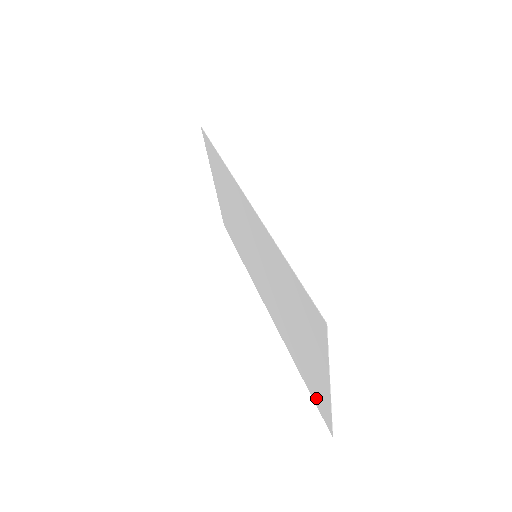
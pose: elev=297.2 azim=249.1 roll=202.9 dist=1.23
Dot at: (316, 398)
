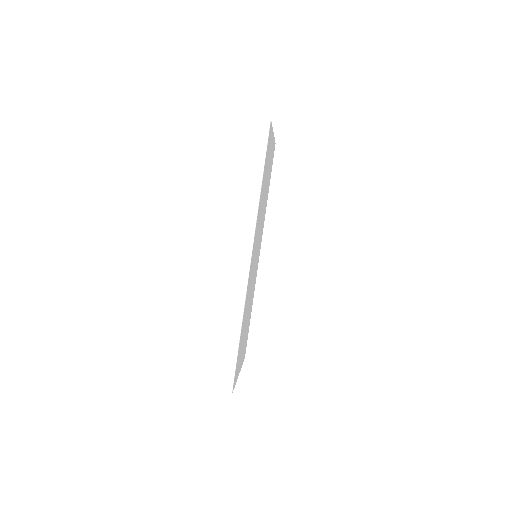
Dot at: (246, 341)
